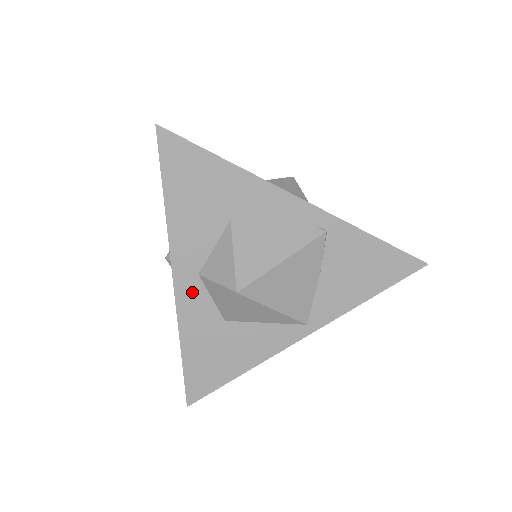
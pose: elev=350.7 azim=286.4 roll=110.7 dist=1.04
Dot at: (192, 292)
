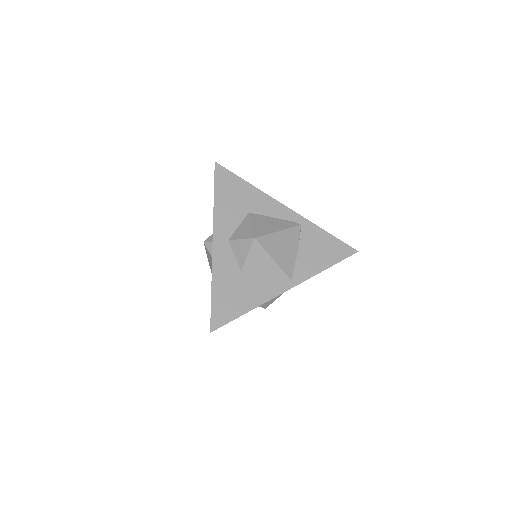
Dot at: (223, 251)
